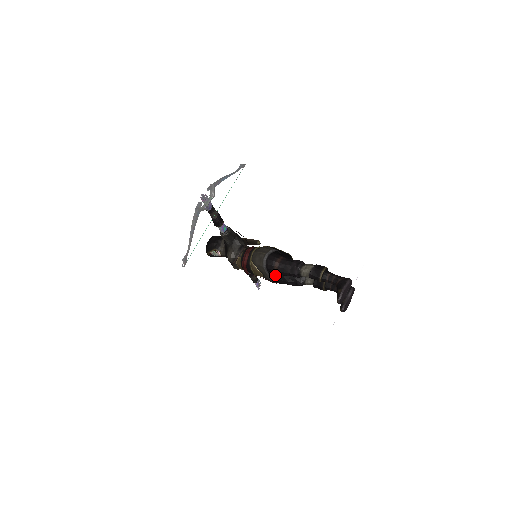
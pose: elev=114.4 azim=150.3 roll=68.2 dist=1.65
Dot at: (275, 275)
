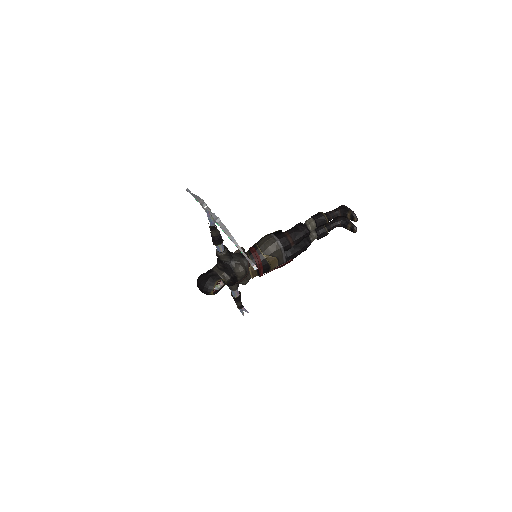
Dot at: (286, 254)
